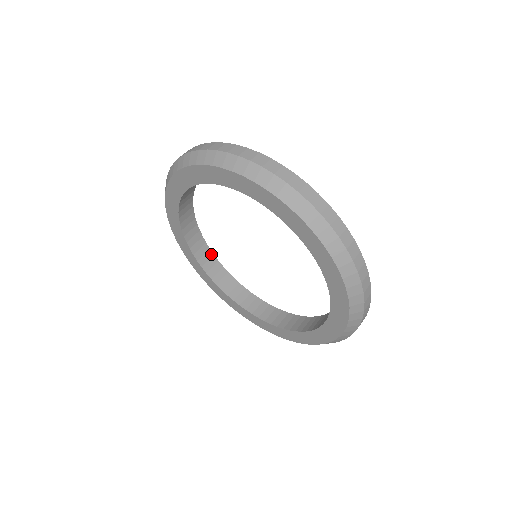
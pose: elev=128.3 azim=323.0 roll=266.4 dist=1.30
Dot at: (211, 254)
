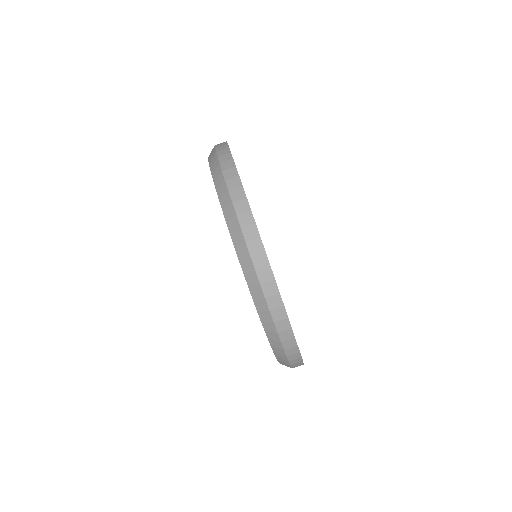
Dot at: occluded
